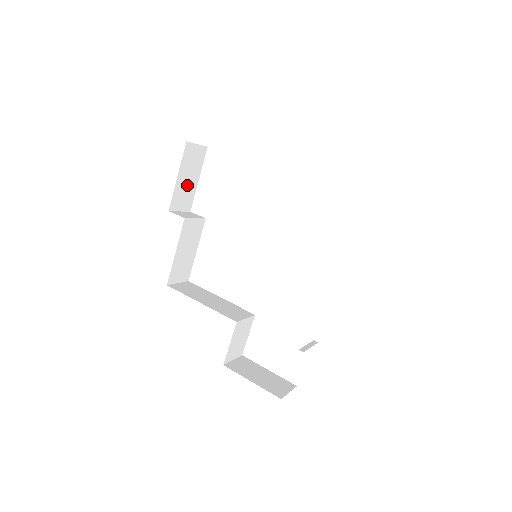
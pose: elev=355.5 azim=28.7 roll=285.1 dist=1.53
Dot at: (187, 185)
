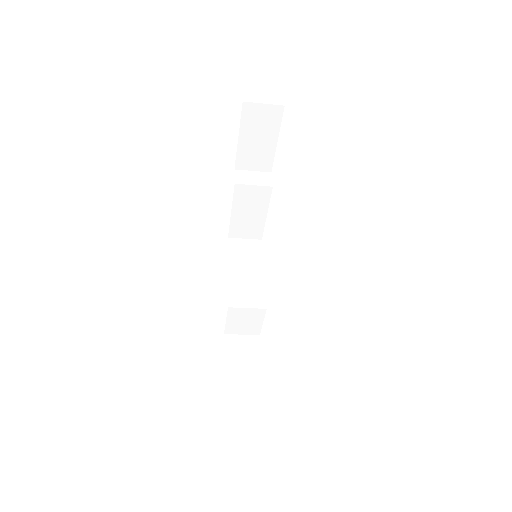
Dot at: (258, 146)
